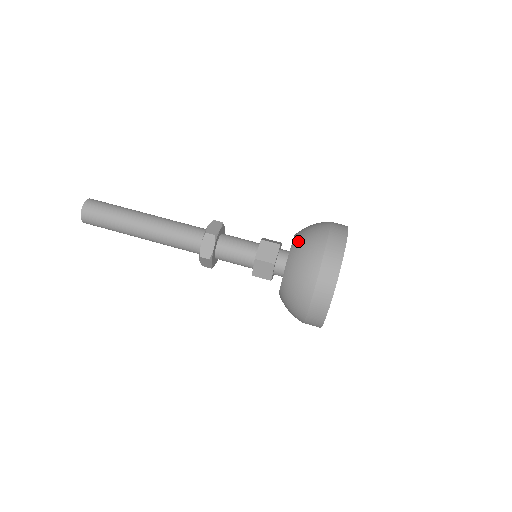
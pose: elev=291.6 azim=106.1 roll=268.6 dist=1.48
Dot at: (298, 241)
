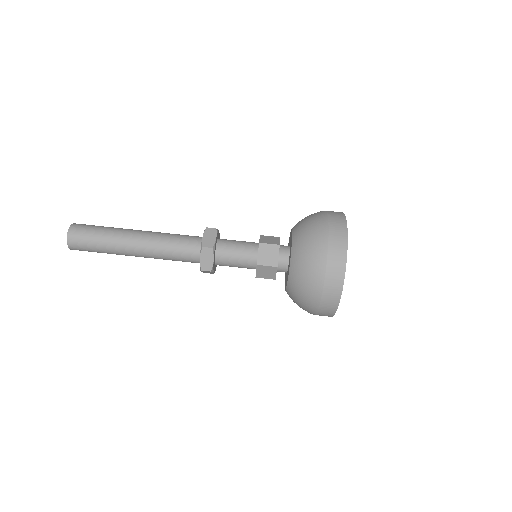
Dot at: (298, 244)
